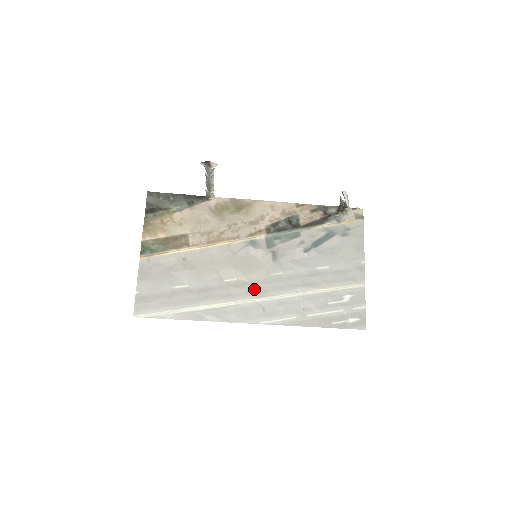
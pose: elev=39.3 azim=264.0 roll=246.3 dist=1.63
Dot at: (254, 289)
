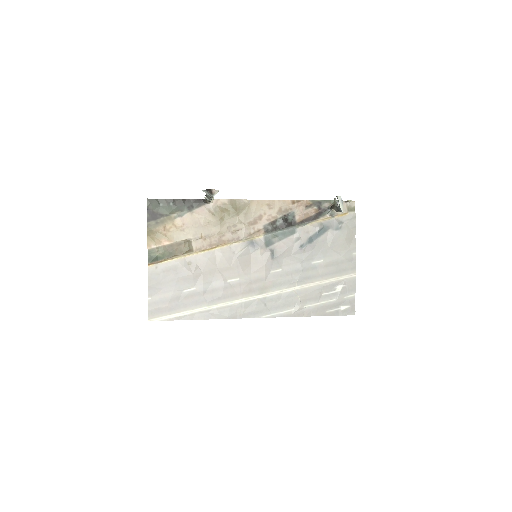
Dot at: (256, 287)
